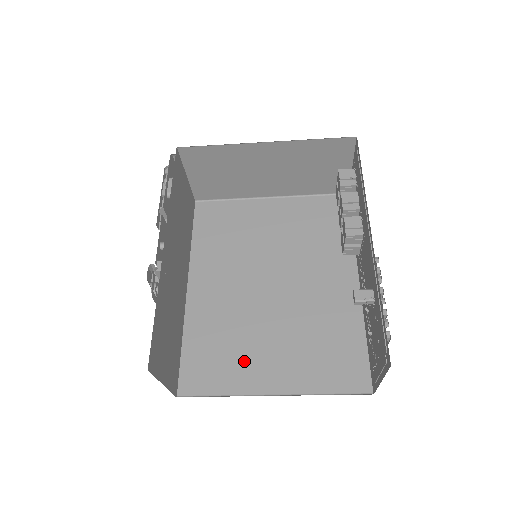
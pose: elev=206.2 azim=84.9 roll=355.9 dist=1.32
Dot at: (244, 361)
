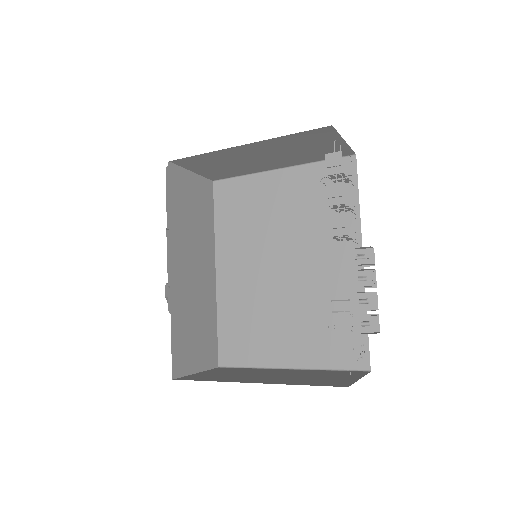
Dot at: (264, 339)
